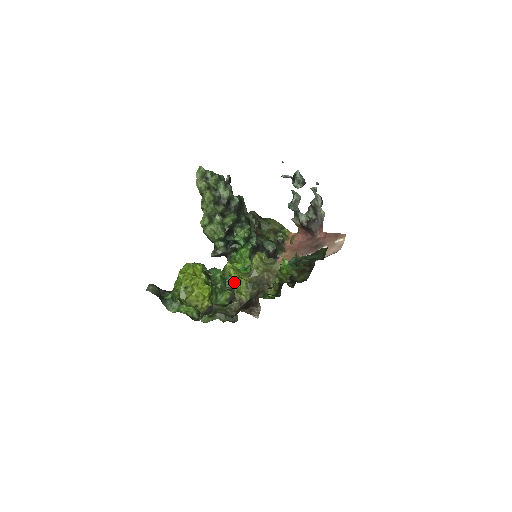
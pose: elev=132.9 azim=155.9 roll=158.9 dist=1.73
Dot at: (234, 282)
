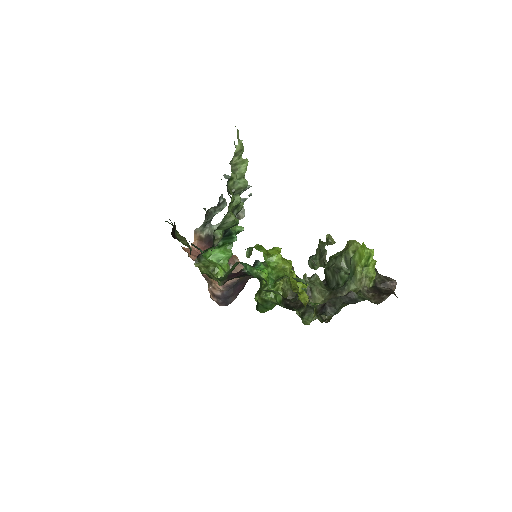
Dot at: (363, 266)
